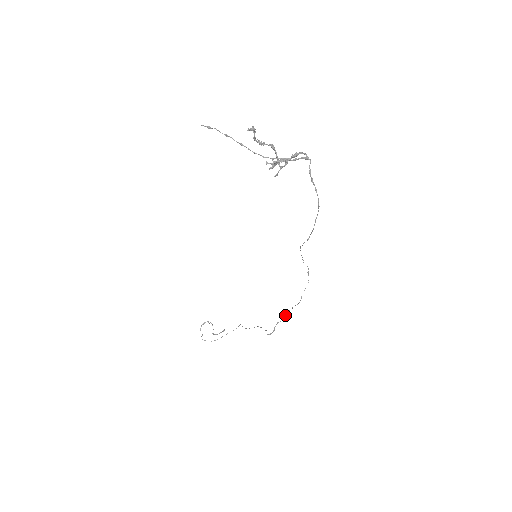
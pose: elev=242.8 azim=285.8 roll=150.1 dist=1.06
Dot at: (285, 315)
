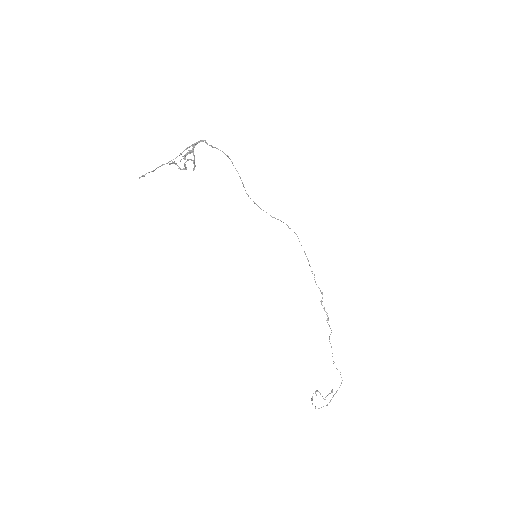
Dot at: occluded
